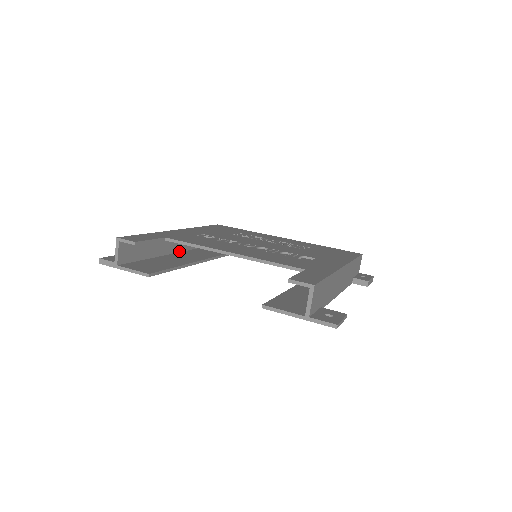
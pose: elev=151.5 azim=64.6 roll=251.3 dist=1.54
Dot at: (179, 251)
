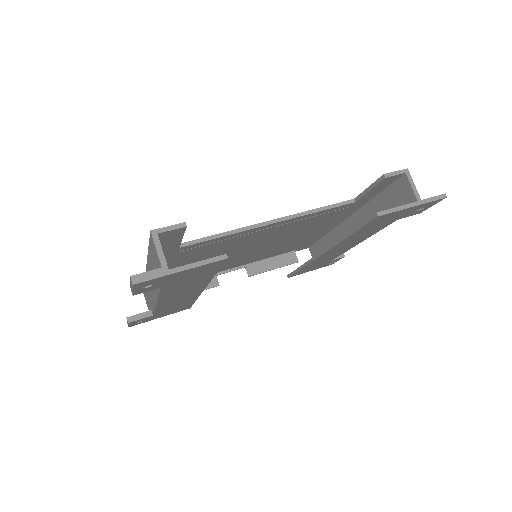
Dot at: occluded
